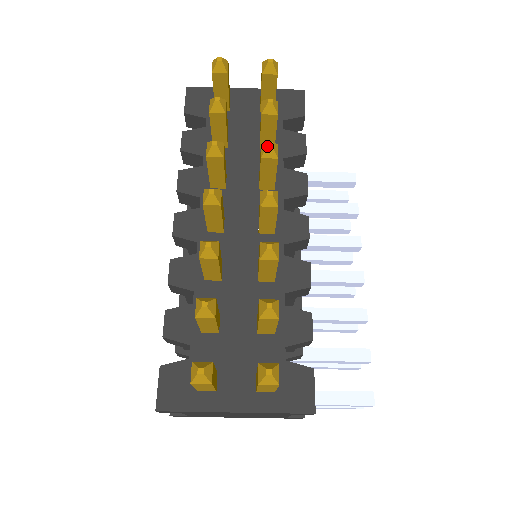
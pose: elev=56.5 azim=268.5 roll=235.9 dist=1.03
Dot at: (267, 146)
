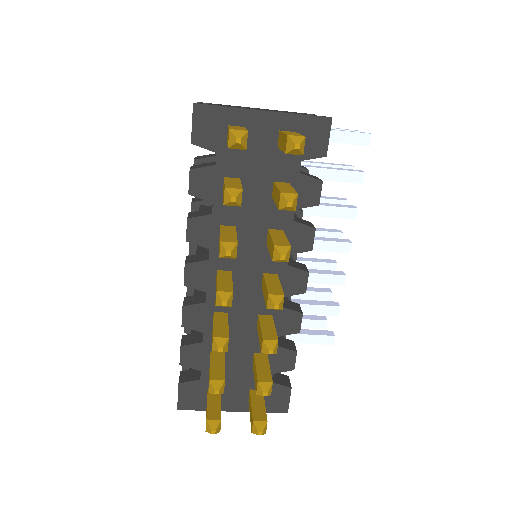
Dot at: (280, 259)
